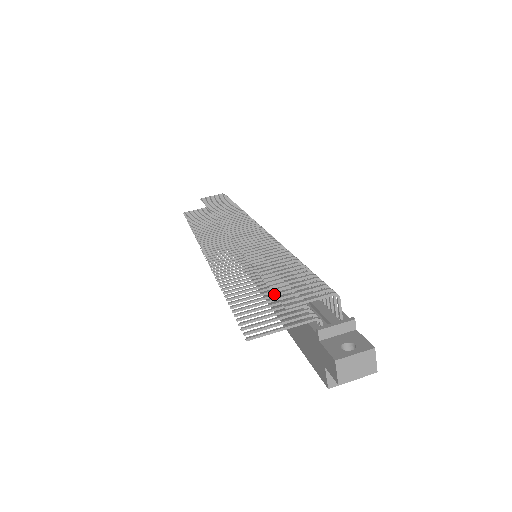
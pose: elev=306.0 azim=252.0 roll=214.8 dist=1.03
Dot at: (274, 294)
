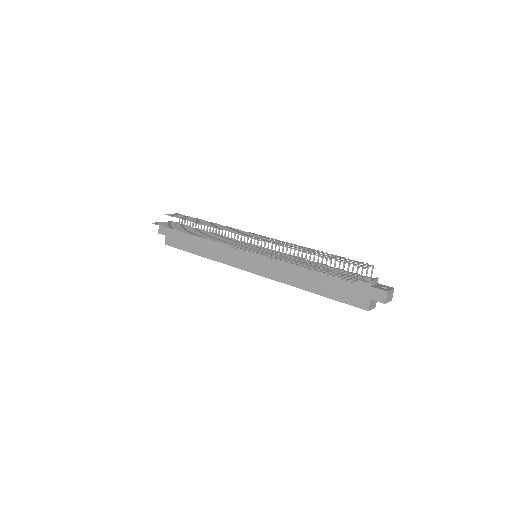
Dot at: (348, 264)
